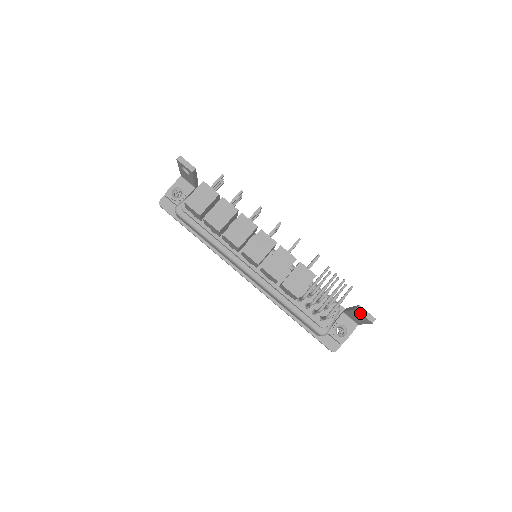
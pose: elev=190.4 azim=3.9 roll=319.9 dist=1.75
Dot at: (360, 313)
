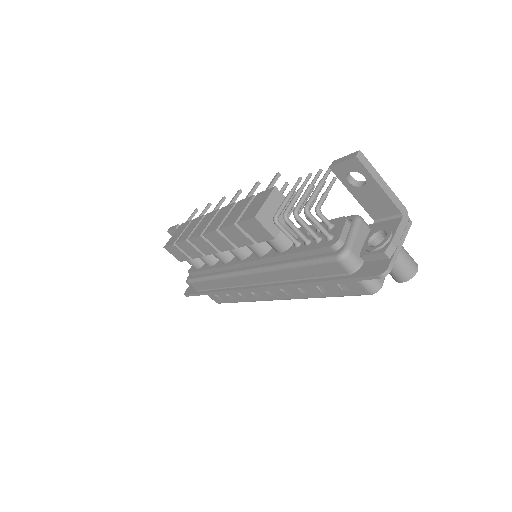
Dot at: (337, 166)
